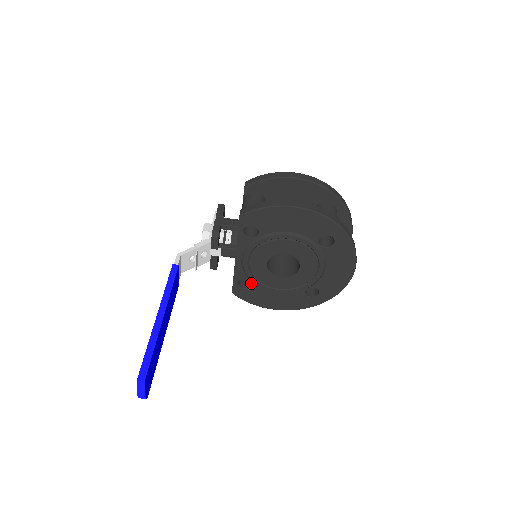
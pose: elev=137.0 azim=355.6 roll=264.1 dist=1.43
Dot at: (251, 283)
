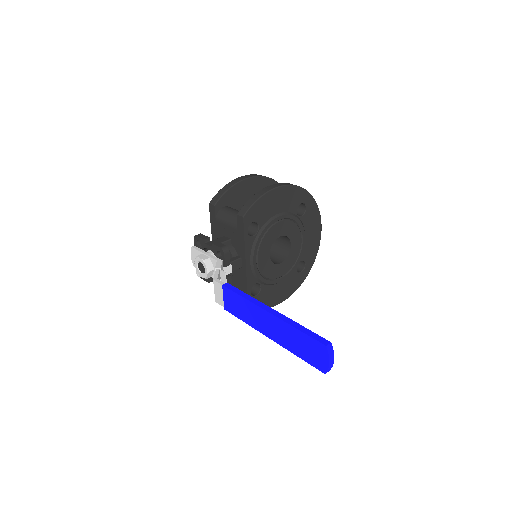
Dot at: (260, 285)
